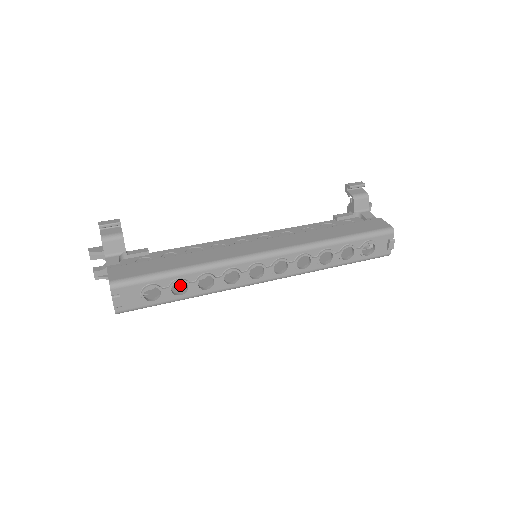
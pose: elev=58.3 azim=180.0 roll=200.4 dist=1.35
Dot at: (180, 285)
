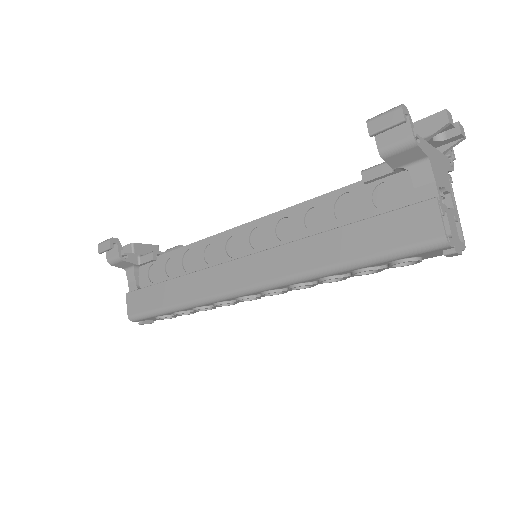
Dot at: occluded
